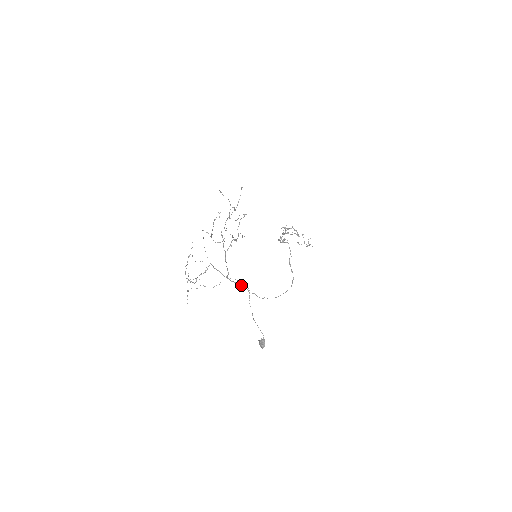
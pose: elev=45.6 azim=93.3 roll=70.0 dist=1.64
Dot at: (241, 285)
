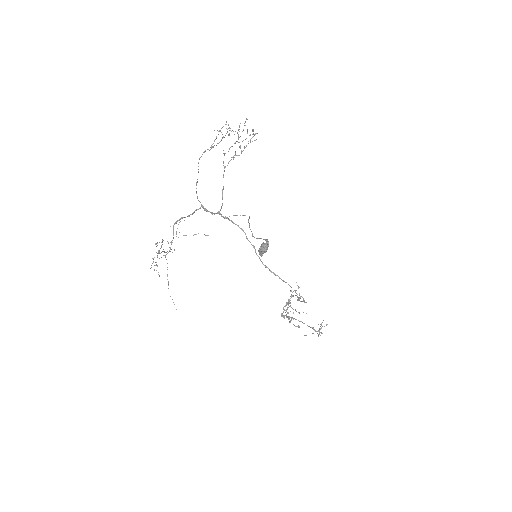
Dot at: (237, 225)
